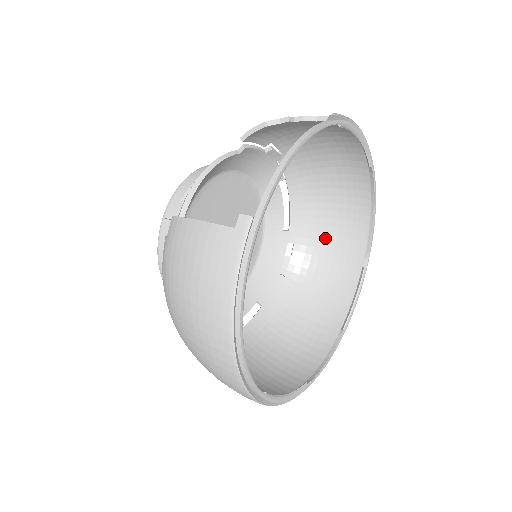
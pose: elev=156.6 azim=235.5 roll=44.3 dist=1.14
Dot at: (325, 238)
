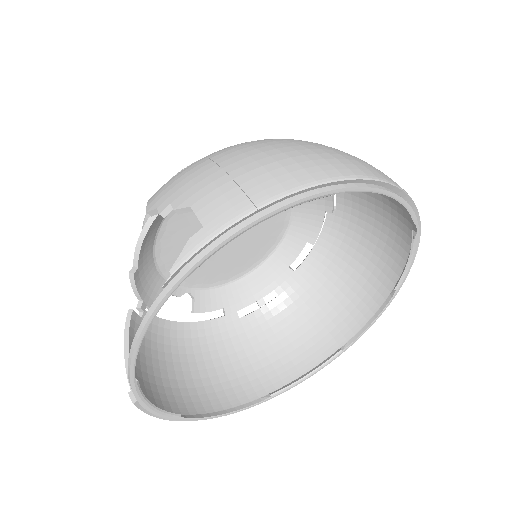
Dot at: occluded
